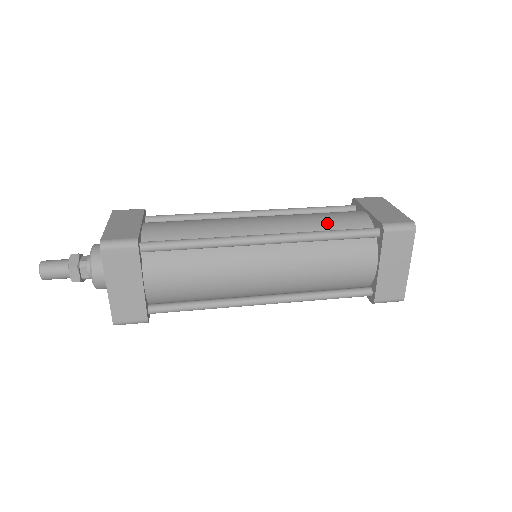
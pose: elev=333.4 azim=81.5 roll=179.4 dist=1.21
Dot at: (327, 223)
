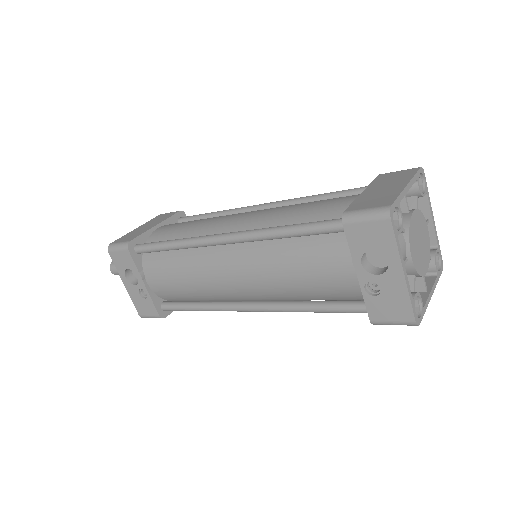
Dot at: occluded
